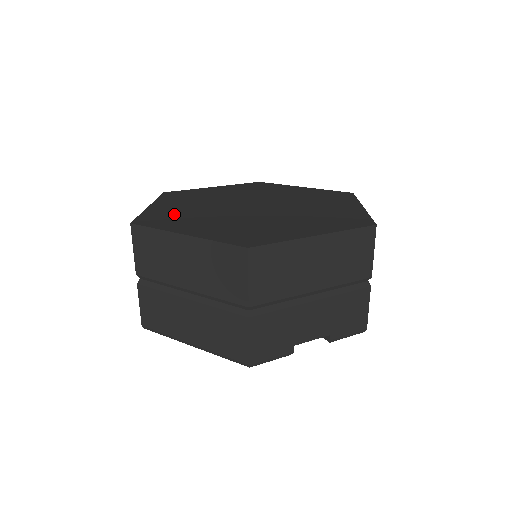
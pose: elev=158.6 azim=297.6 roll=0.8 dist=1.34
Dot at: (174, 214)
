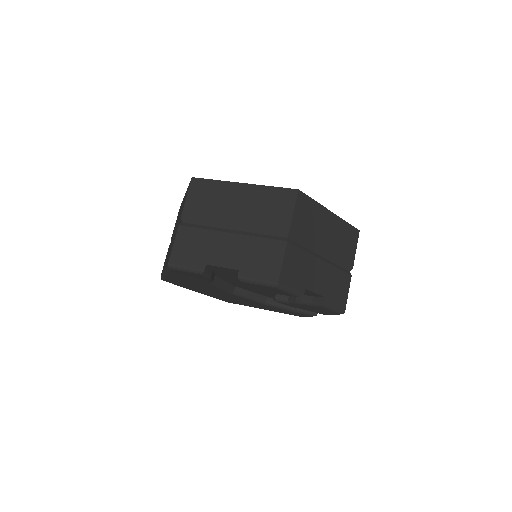
Dot at: occluded
